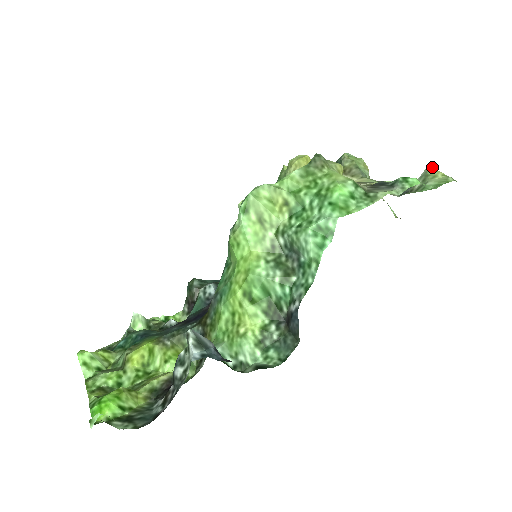
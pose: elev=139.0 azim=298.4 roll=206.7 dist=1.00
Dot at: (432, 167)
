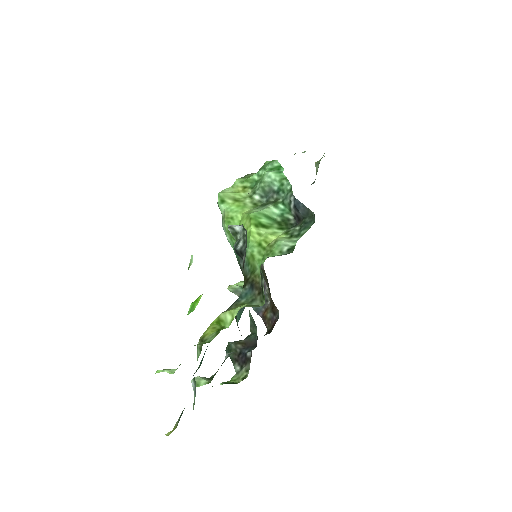
Dot at: occluded
